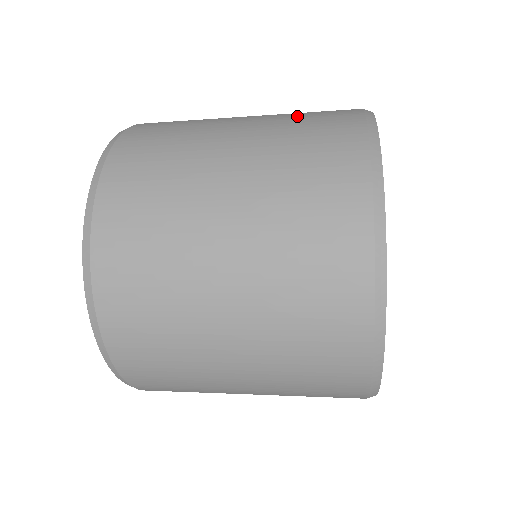
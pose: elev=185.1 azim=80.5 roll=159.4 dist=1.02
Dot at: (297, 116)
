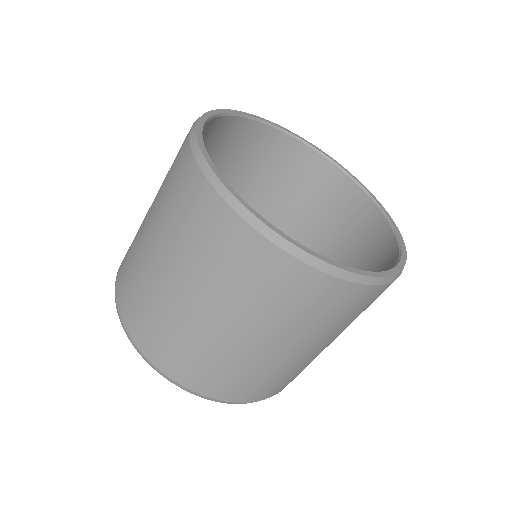
Dot at: occluded
